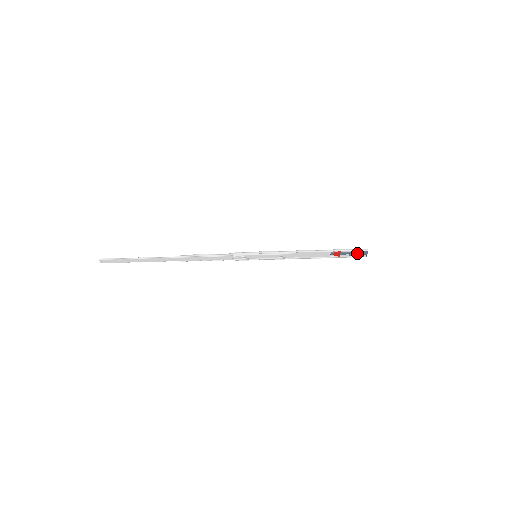
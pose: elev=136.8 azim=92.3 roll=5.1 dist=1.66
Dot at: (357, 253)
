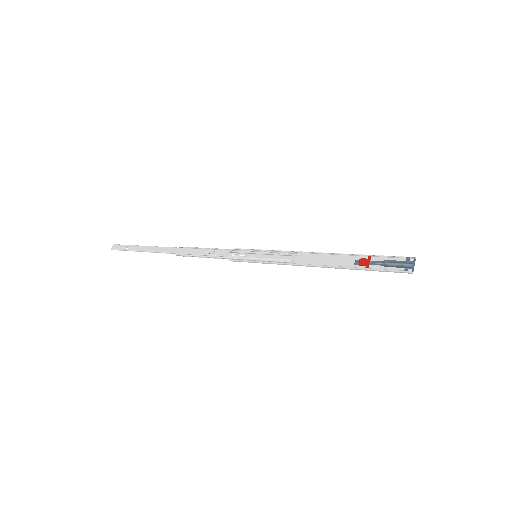
Dot at: (396, 261)
